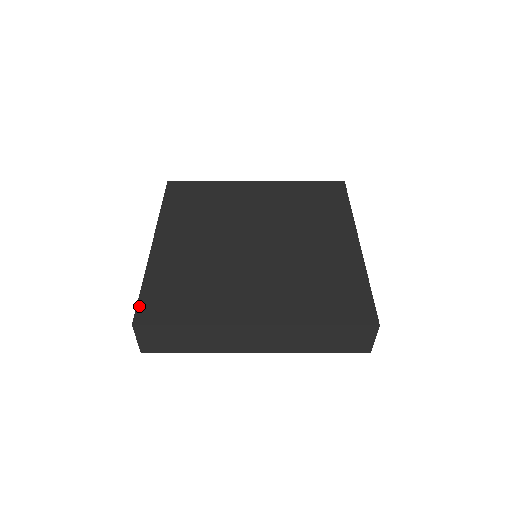
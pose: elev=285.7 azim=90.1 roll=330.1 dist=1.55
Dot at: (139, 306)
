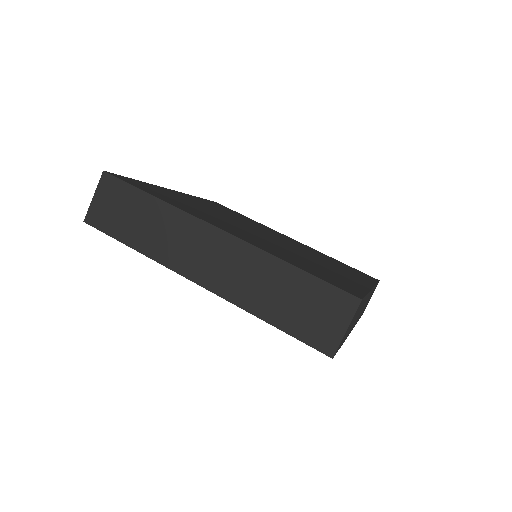
Dot at: (122, 176)
